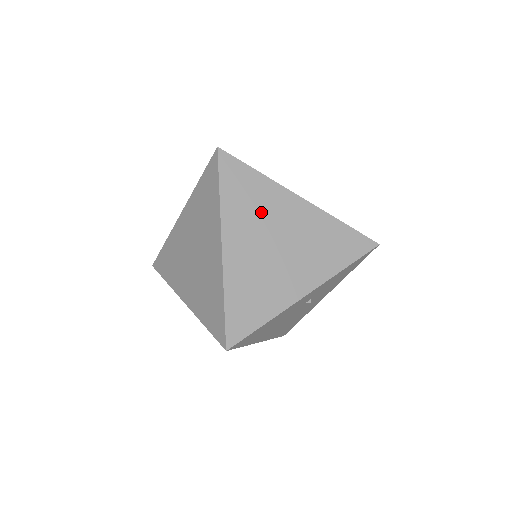
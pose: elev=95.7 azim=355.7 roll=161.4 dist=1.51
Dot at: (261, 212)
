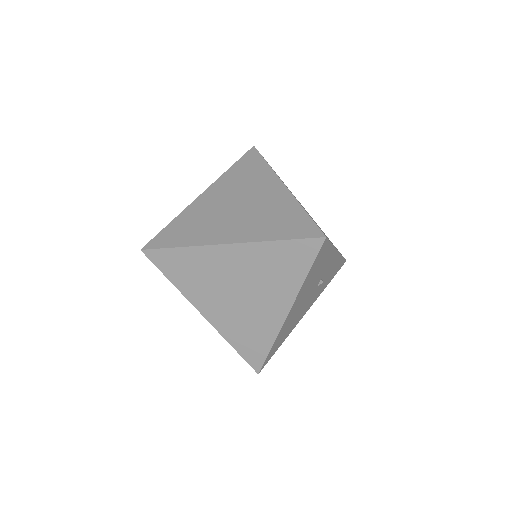
Dot at: occluded
